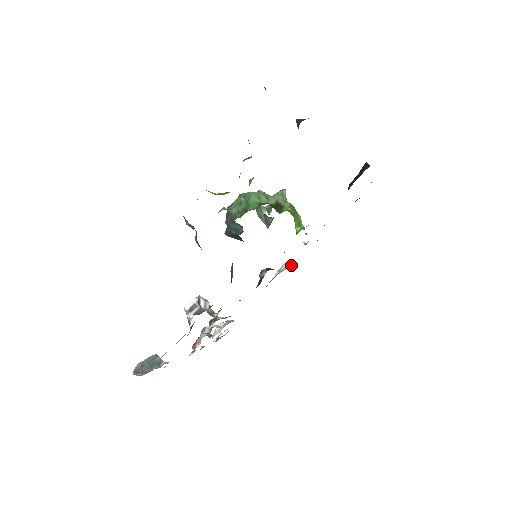
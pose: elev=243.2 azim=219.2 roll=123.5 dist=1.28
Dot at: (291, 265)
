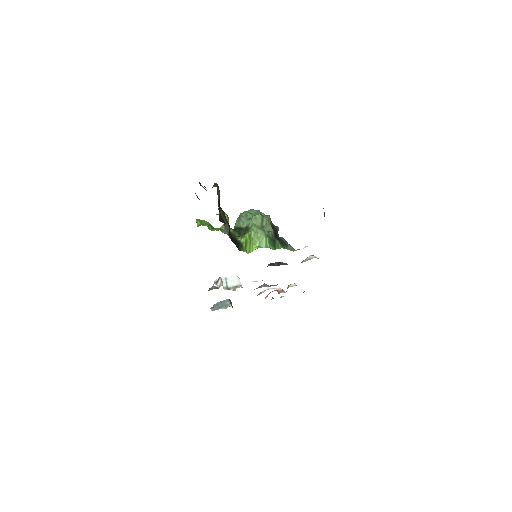
Dot at: (312, 258)
